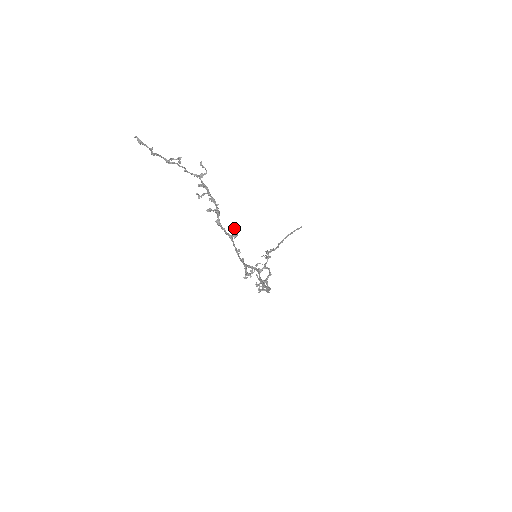
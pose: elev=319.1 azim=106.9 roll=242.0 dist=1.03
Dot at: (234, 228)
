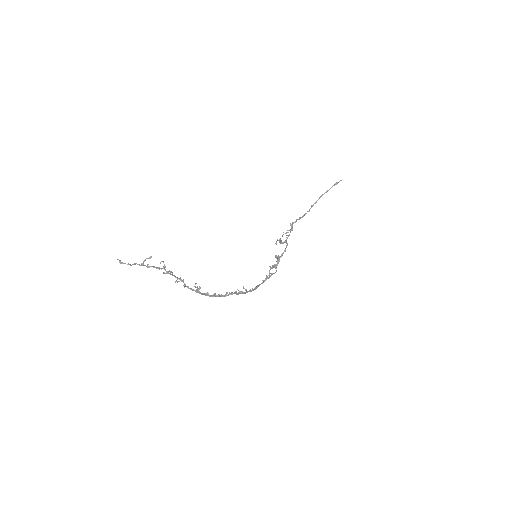
Dot at: occluded
